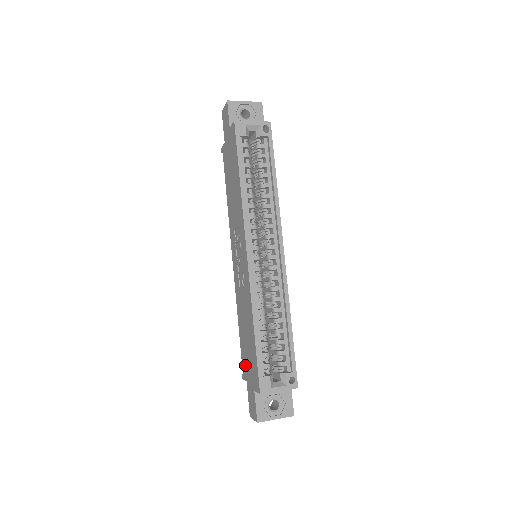
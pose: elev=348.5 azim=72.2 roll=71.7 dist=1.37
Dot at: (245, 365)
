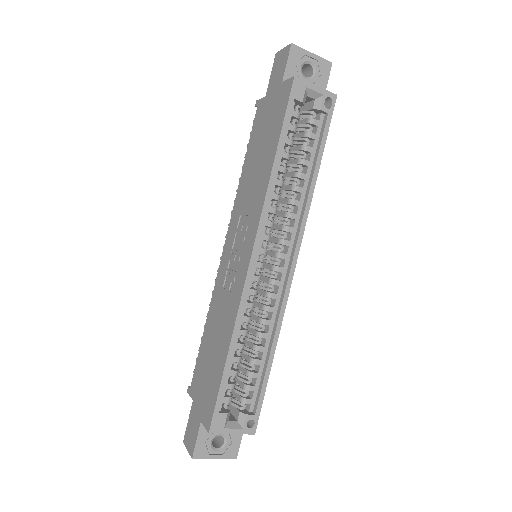
Dot at: (198, 381)
